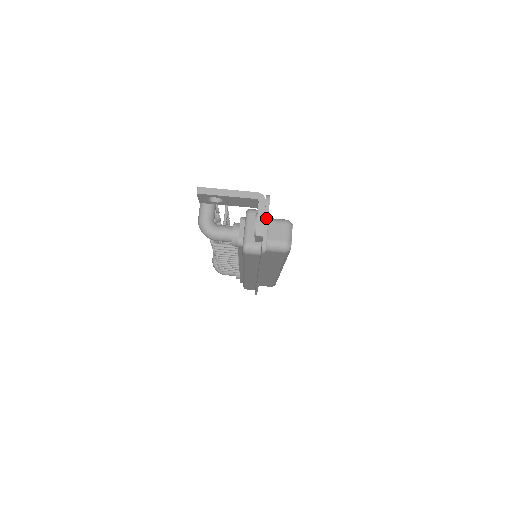
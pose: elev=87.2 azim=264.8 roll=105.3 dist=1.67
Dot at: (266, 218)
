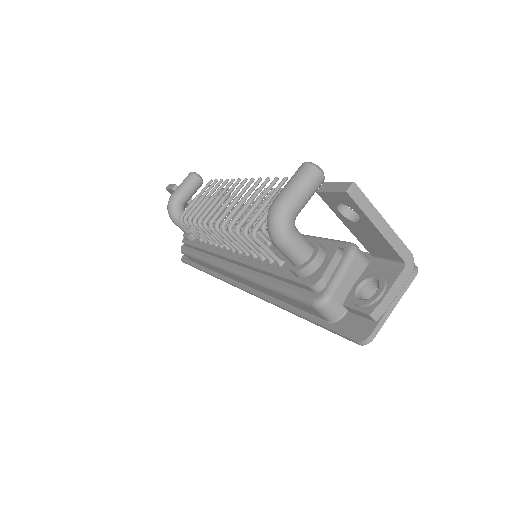
Dot at: (397, 299)
